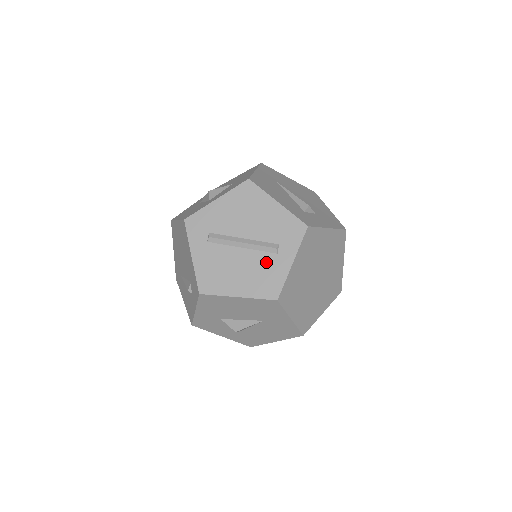
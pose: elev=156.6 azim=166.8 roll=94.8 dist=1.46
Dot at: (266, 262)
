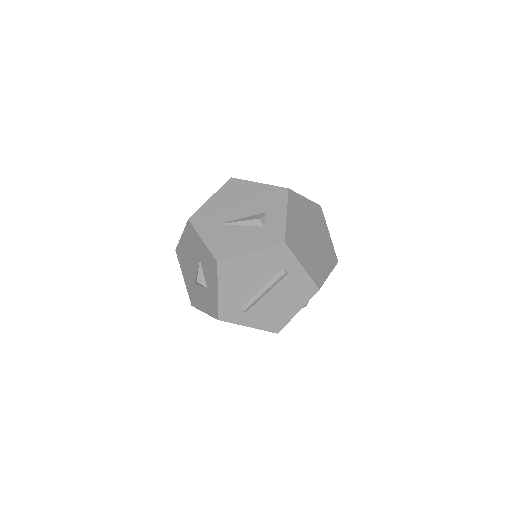
Dot at: (289, 283)
